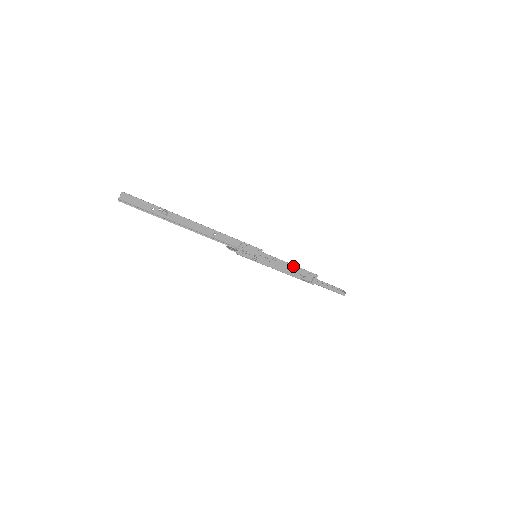
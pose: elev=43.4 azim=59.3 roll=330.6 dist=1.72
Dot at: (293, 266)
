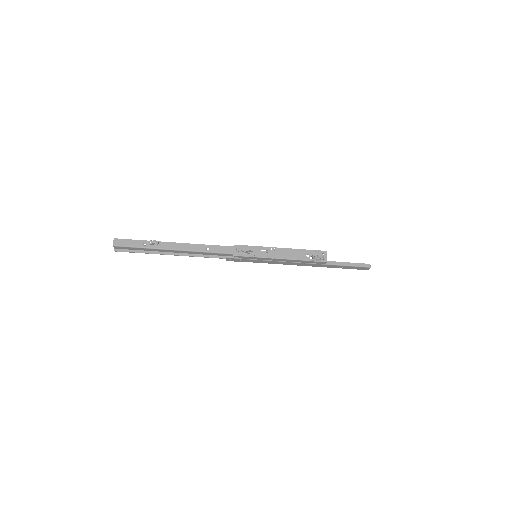
Dot at: (295, 250)
